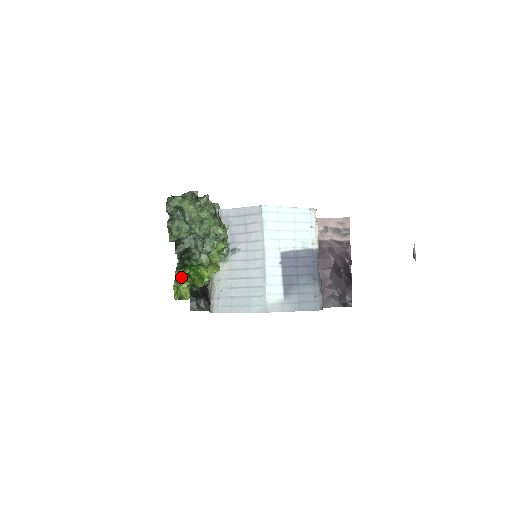
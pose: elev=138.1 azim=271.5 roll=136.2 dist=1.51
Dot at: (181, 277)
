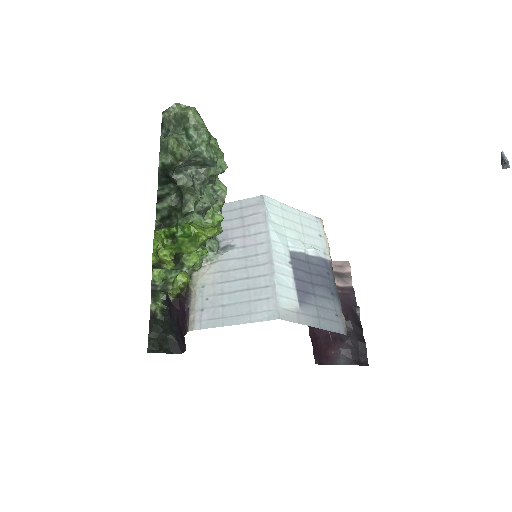
Dot at: (161, 241)
